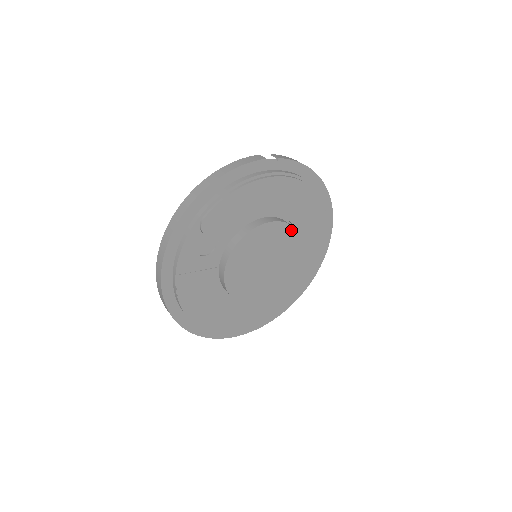
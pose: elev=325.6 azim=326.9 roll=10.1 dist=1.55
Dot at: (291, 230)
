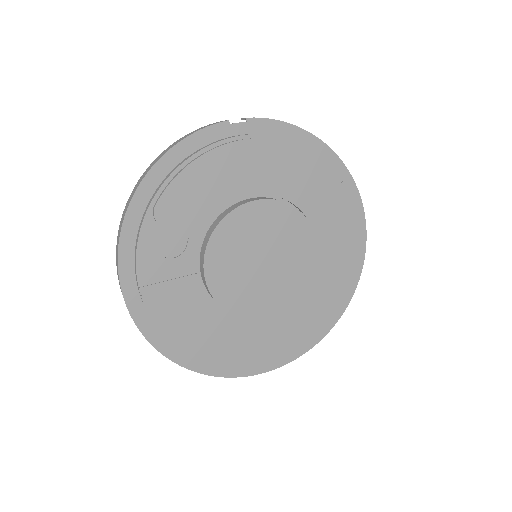
Dot at: (290, 210)
